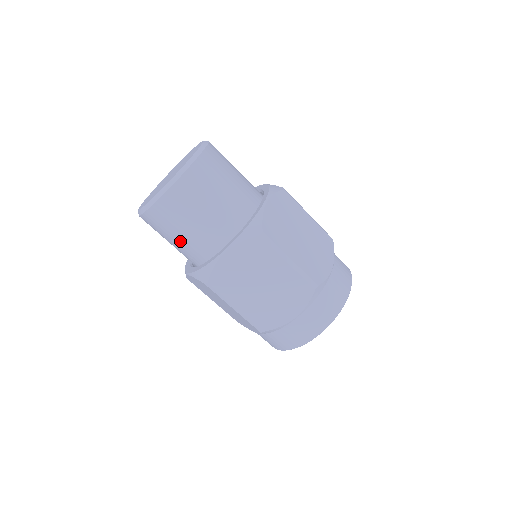
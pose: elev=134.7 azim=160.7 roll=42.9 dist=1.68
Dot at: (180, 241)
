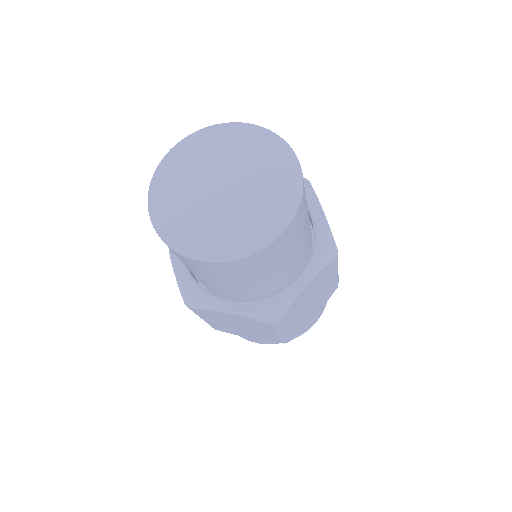
Dot at: occluded
